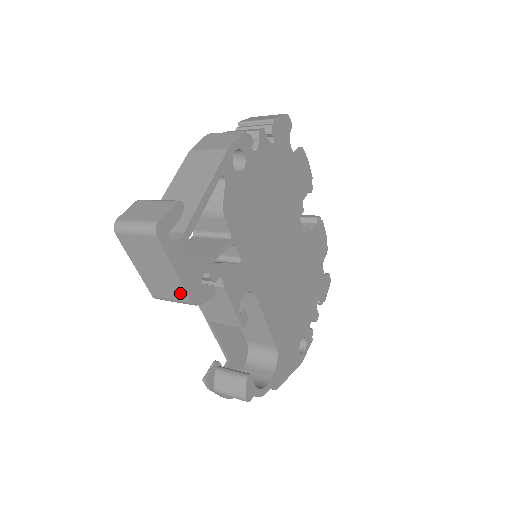
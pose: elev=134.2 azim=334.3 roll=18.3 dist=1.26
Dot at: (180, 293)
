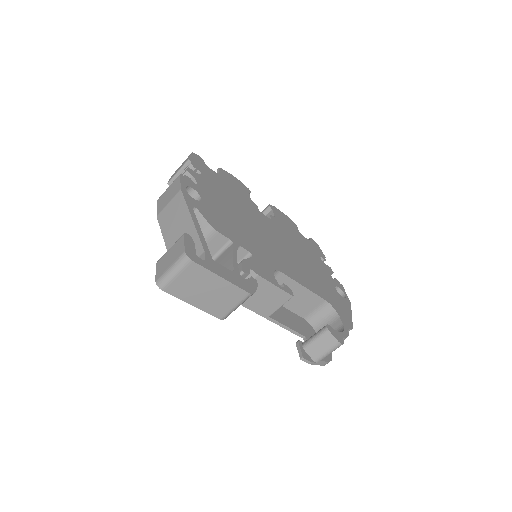
Dot at: (236, 294)
